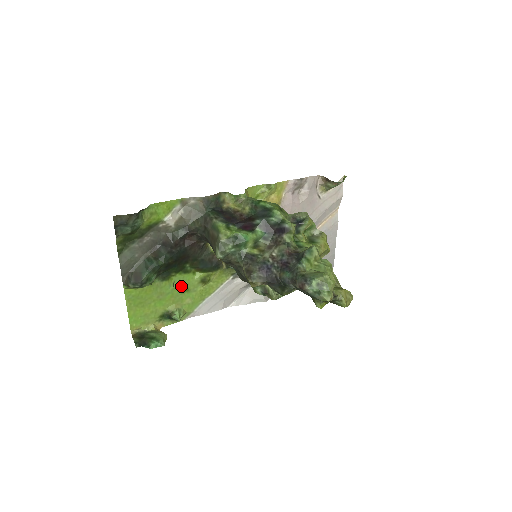
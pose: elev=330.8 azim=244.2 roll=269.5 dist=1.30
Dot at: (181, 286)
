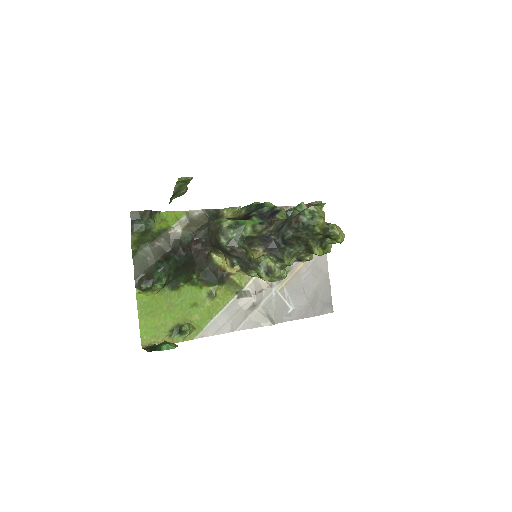
Dot at: (189, 299)
